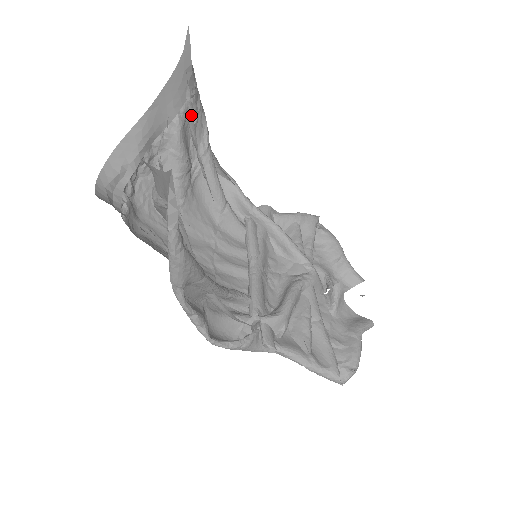
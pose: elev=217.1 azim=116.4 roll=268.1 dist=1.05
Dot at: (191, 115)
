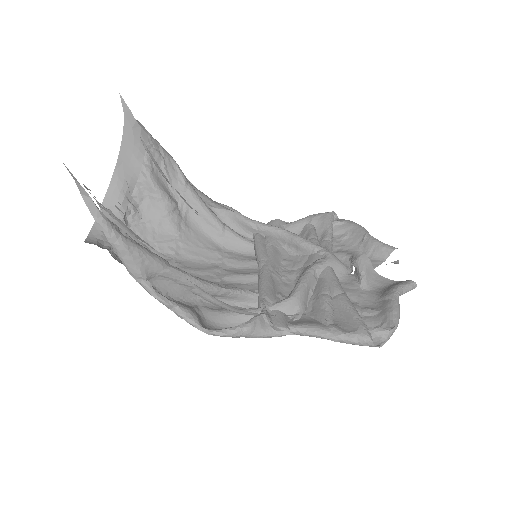
Dot at: (154, 160)
